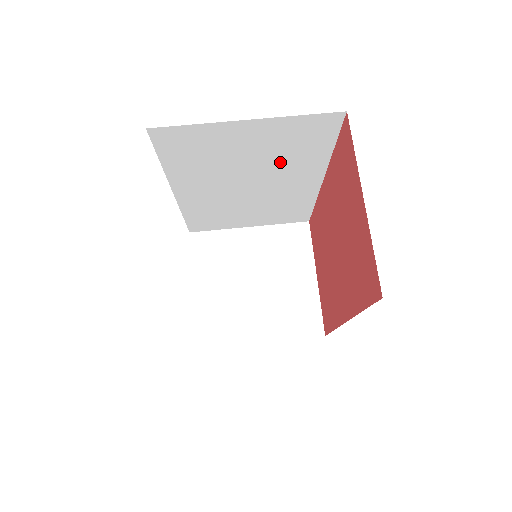
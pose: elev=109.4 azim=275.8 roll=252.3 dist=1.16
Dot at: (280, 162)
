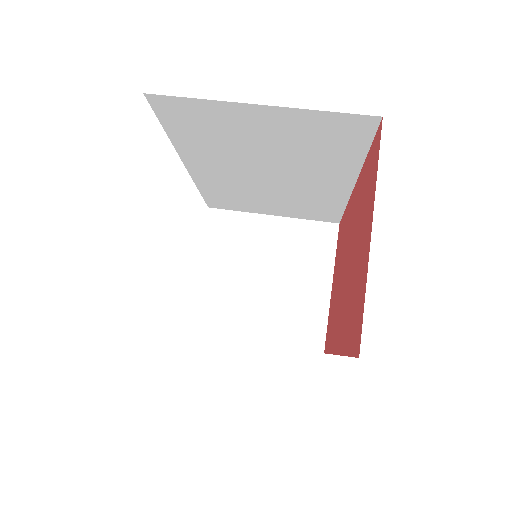
Dot at: (303, 157)
